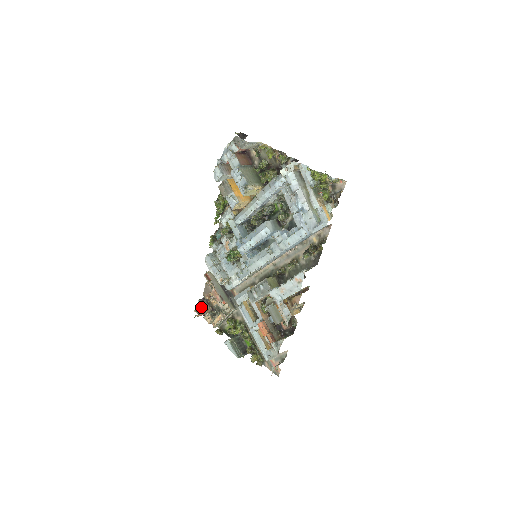
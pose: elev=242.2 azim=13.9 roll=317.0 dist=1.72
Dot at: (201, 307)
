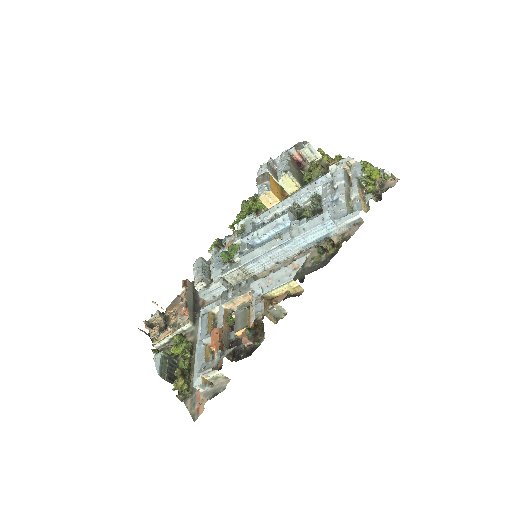
Dot at: (155, 320)
